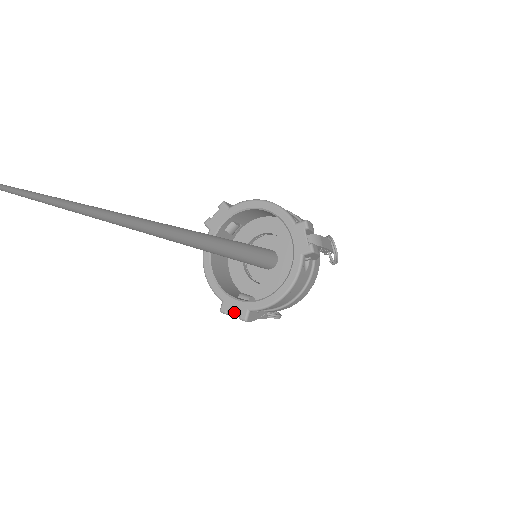
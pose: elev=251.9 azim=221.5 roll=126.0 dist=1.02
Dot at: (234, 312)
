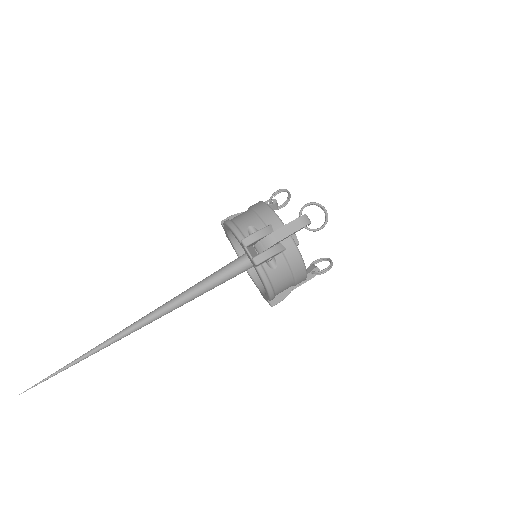
Dot at: (266, 300)
